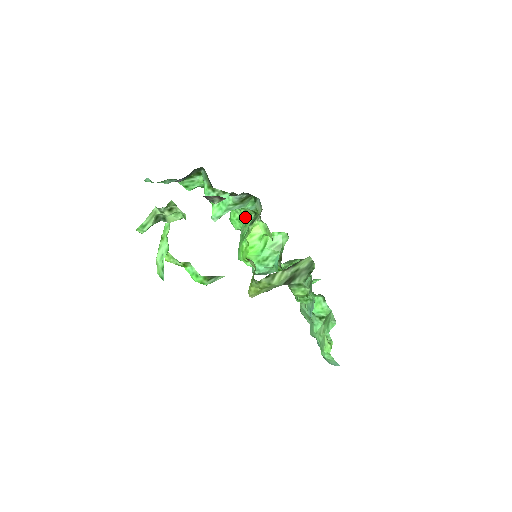
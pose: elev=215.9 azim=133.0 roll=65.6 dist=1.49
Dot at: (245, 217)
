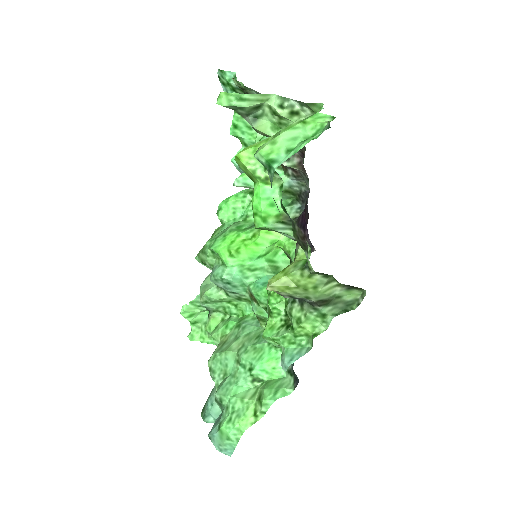
Dot at: (251, 212)
